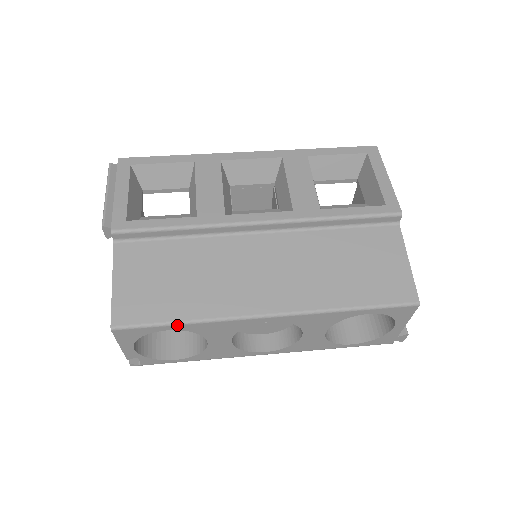
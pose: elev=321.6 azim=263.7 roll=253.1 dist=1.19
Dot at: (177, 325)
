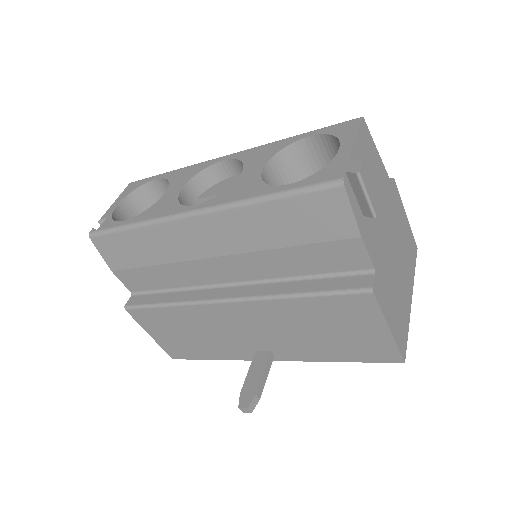
Dot at: (166, 173)
